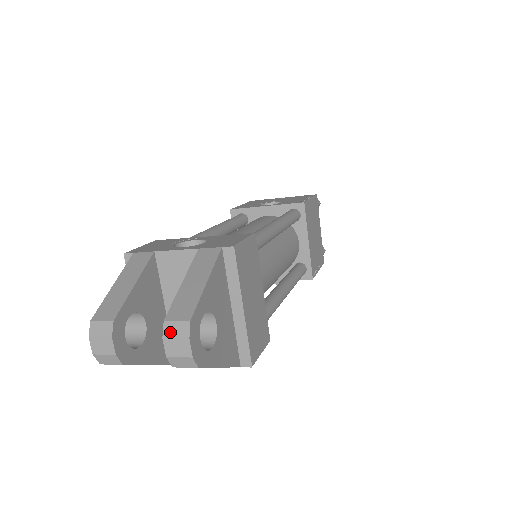
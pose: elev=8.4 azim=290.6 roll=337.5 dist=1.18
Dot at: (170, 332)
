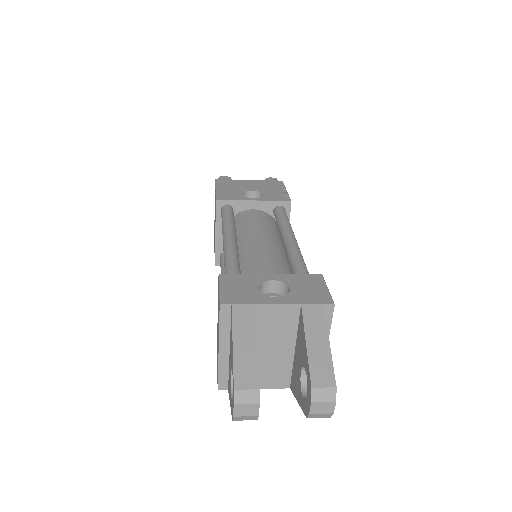
Dot at: (318, 397)
